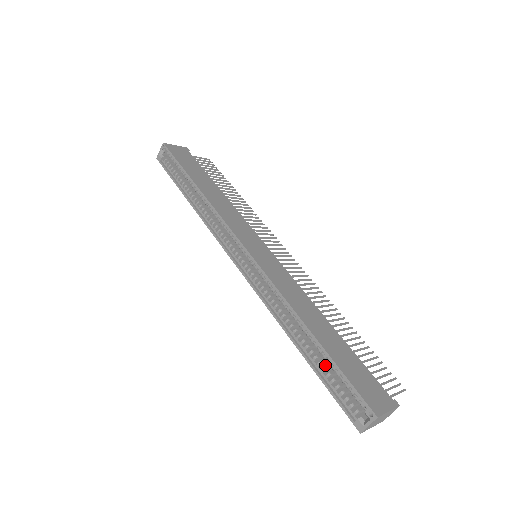
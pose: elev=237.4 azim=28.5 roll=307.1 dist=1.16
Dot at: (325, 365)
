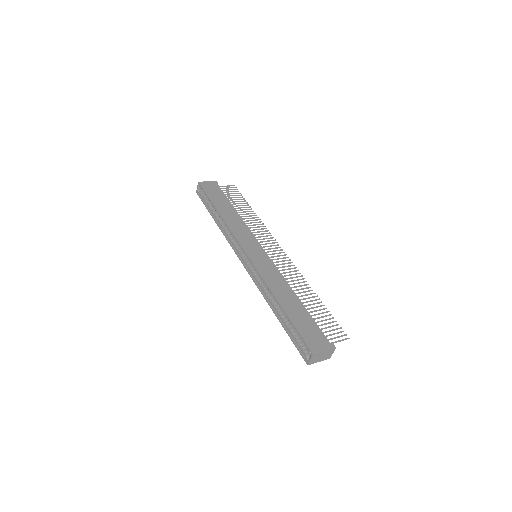
Dot at: occluded
